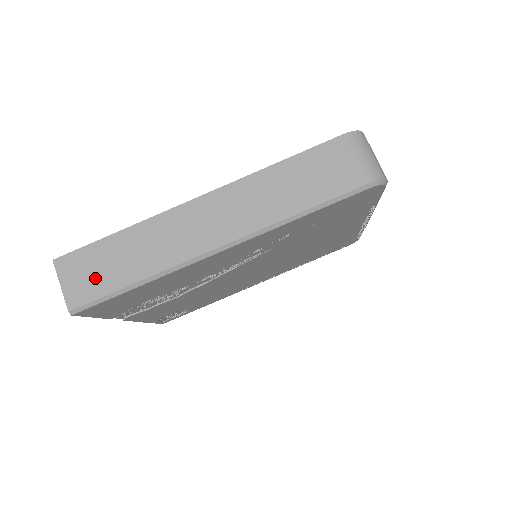
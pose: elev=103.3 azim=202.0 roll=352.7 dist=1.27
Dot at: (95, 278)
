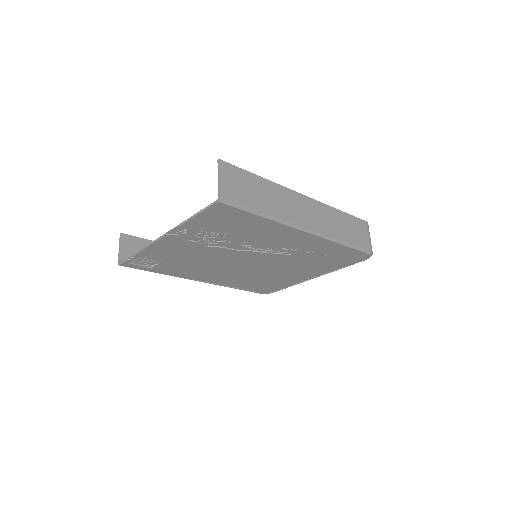
Dot at: (242, 191)
